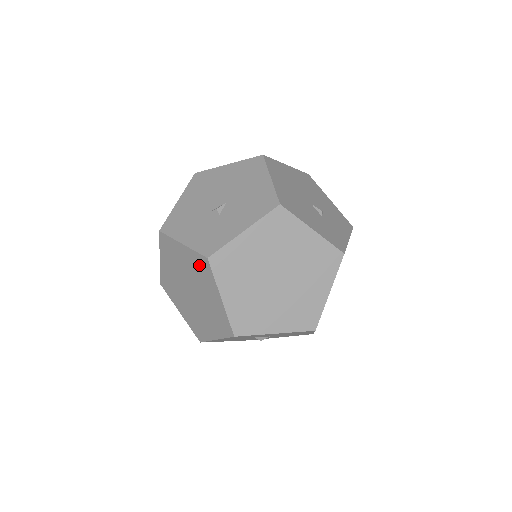
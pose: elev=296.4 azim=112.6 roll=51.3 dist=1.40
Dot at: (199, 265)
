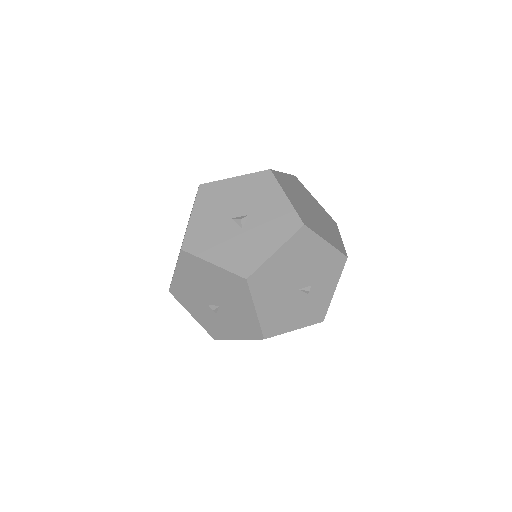
Dot at: occluded
